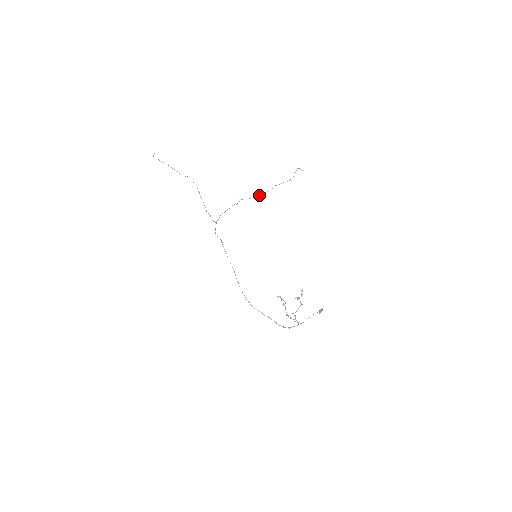
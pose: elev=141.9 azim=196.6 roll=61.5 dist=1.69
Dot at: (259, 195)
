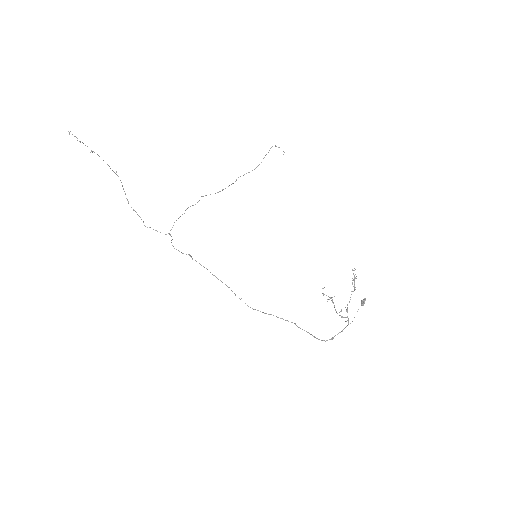
Dot at: (223, 189)
